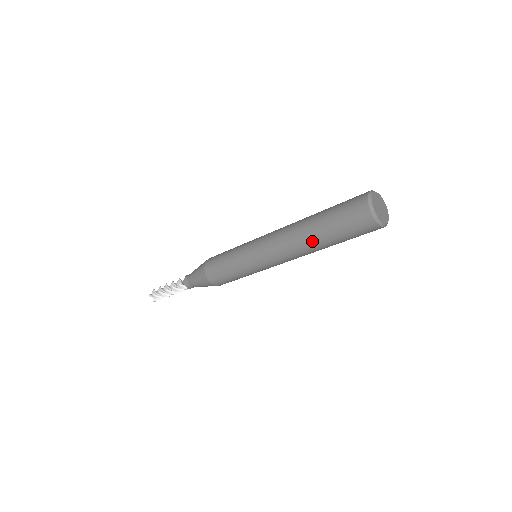
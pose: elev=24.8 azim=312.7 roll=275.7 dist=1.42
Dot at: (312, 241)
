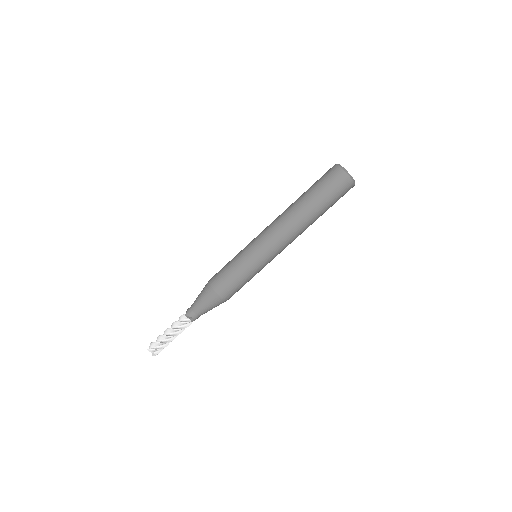
Dot at: (295, 201)
